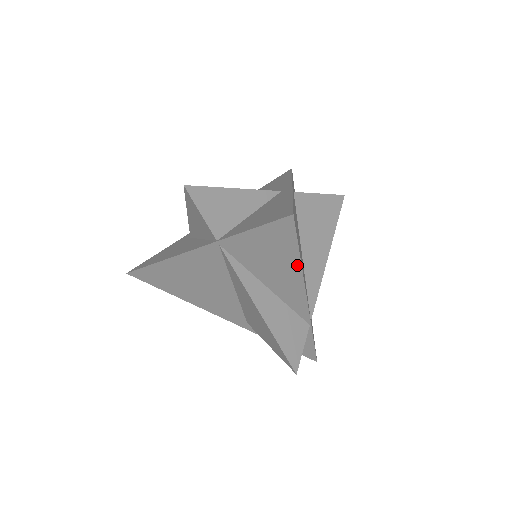
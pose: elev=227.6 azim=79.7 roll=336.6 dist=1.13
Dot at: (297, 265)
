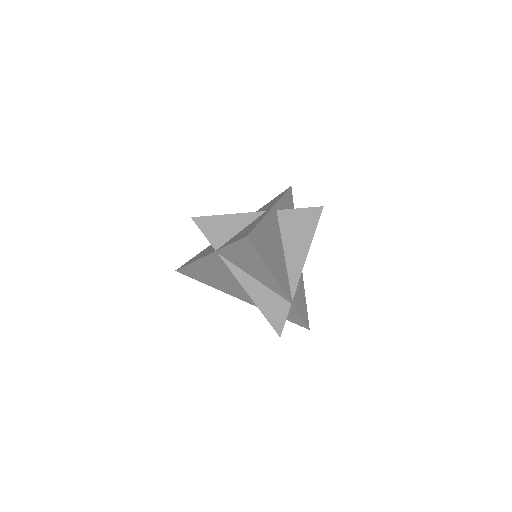
Dot at: (264, 265)
